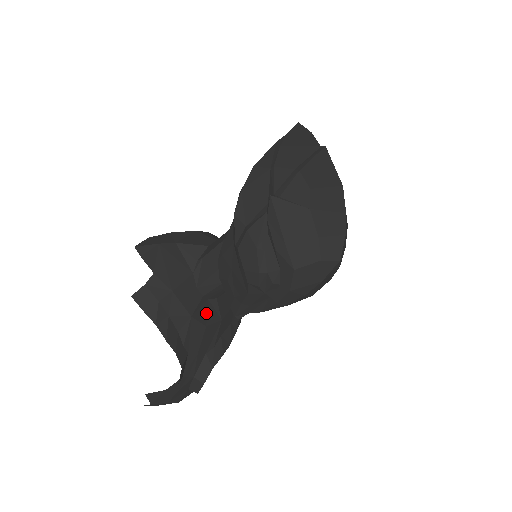
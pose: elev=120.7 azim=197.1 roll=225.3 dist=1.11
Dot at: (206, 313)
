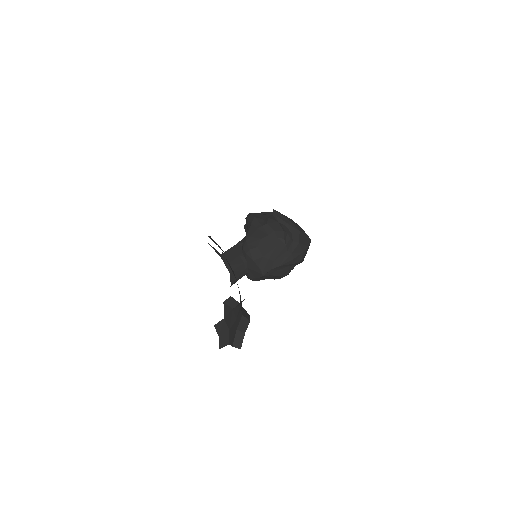
Dot at: occluded
